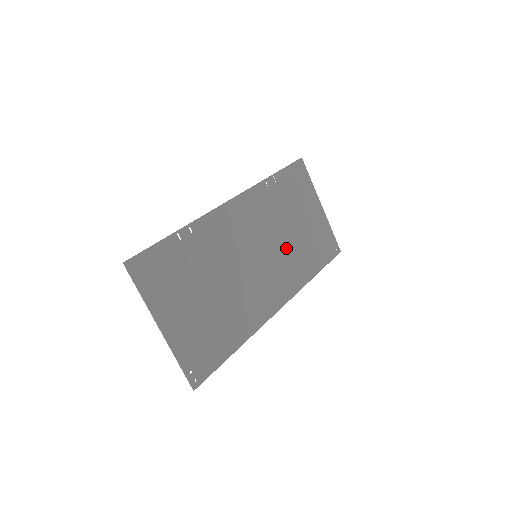
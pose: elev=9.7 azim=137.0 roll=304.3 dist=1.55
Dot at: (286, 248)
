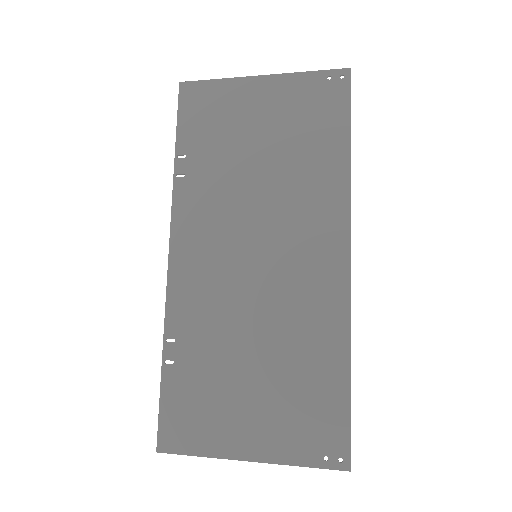
Dot at: (277, 192)
